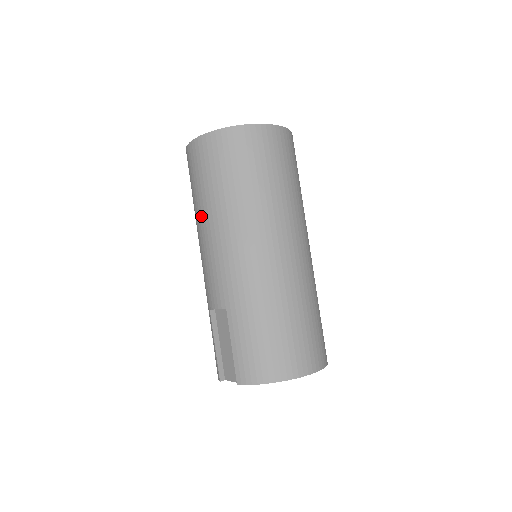
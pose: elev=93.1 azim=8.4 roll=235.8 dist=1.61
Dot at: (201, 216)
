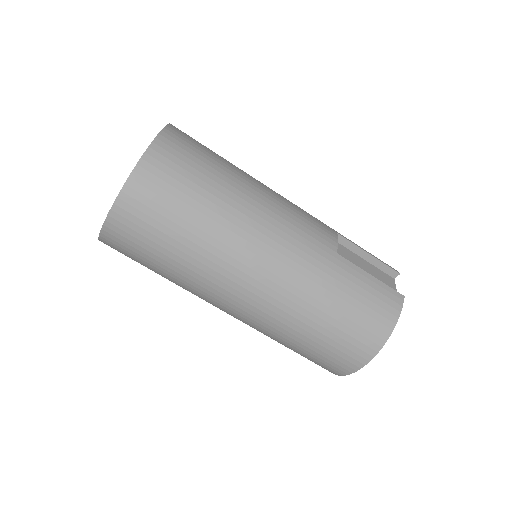
Dot at: occluded
